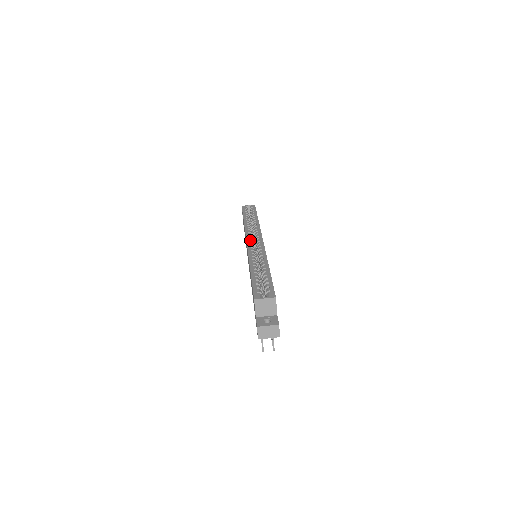
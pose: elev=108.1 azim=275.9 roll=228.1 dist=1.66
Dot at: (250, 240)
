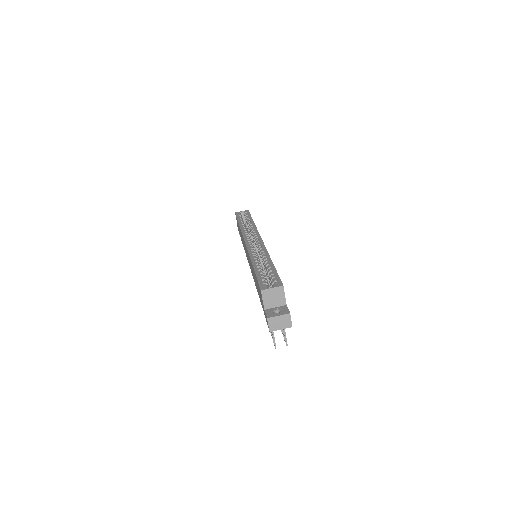
Dot at: (248, 240)
